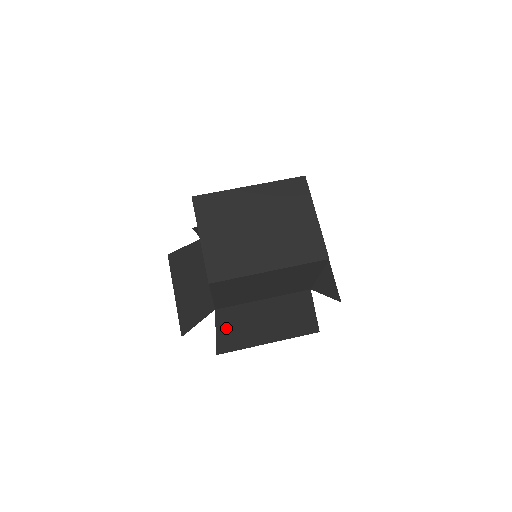
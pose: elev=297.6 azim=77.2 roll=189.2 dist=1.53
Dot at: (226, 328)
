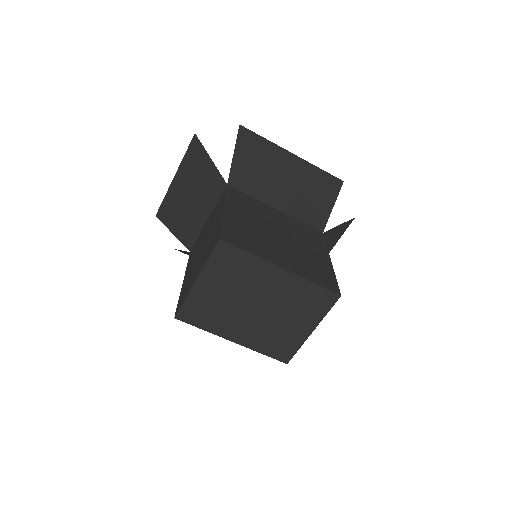
Dot at: occluded
